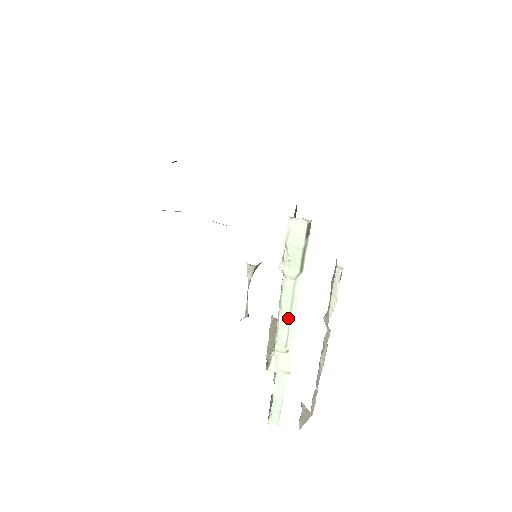
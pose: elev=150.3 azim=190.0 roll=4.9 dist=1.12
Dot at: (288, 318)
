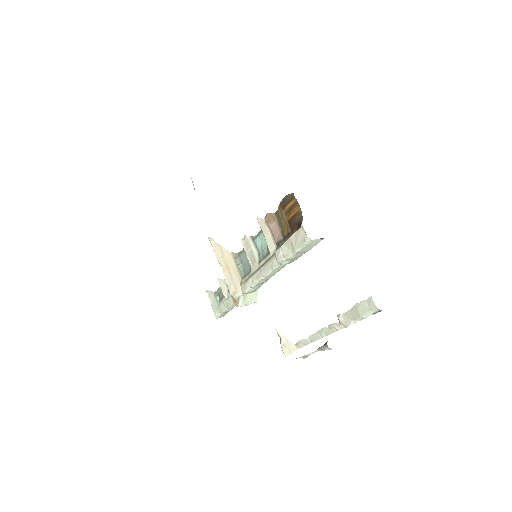
Dot at: (267, 279)
